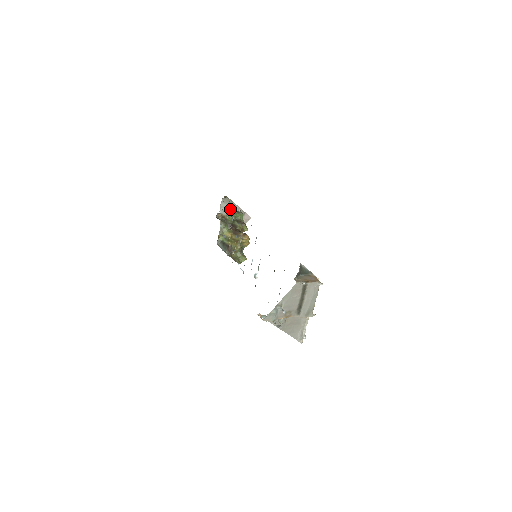
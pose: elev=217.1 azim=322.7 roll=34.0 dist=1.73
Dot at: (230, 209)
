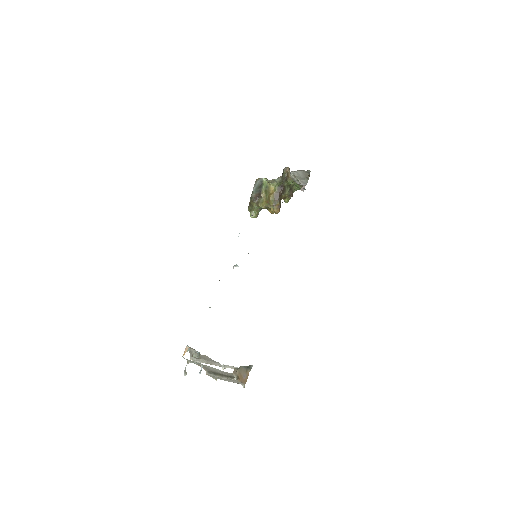
Dot at: (299, 179)
